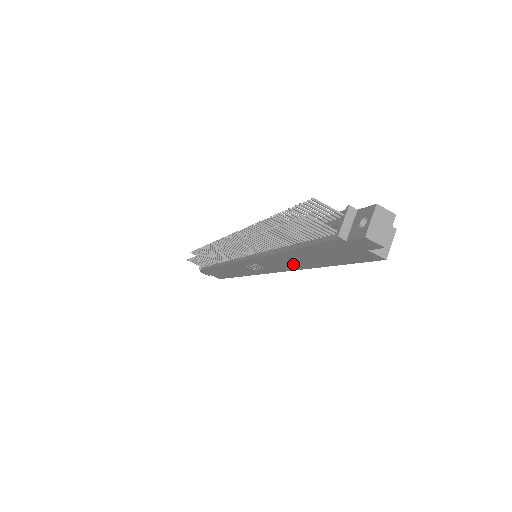
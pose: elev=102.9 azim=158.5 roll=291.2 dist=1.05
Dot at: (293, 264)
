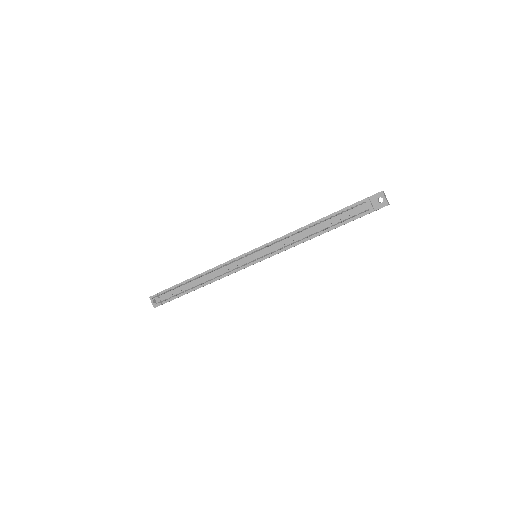
Dot at: occluded
